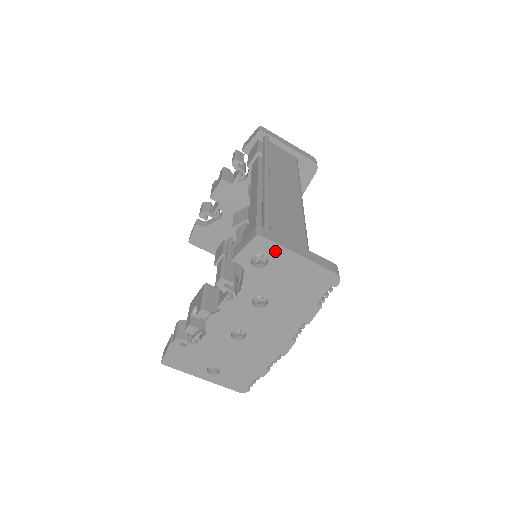
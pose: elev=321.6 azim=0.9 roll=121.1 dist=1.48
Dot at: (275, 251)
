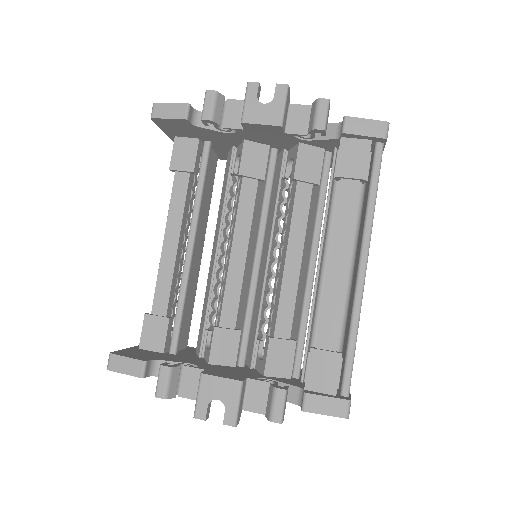
Dot at: occluded
